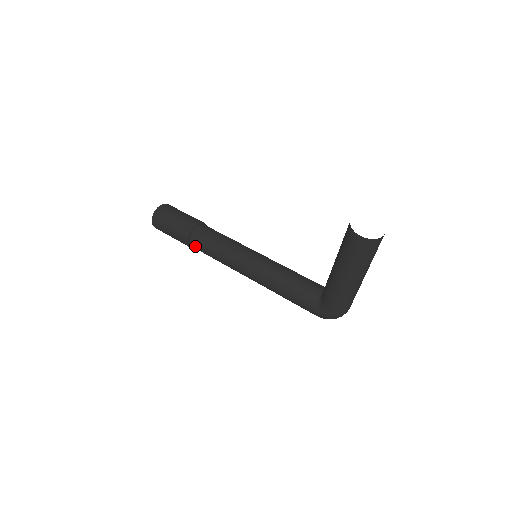
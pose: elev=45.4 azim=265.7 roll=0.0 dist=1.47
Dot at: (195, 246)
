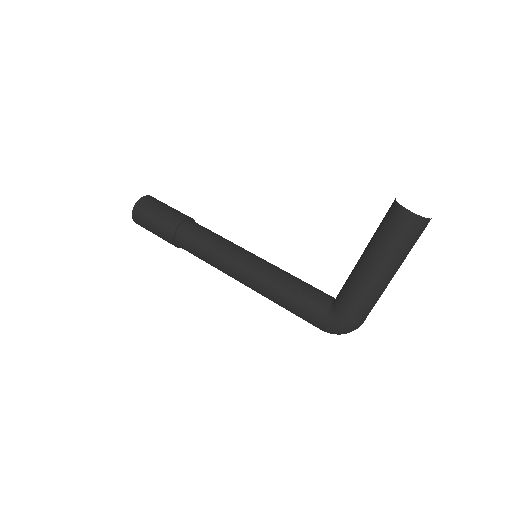
Dot at: (181, 240)
